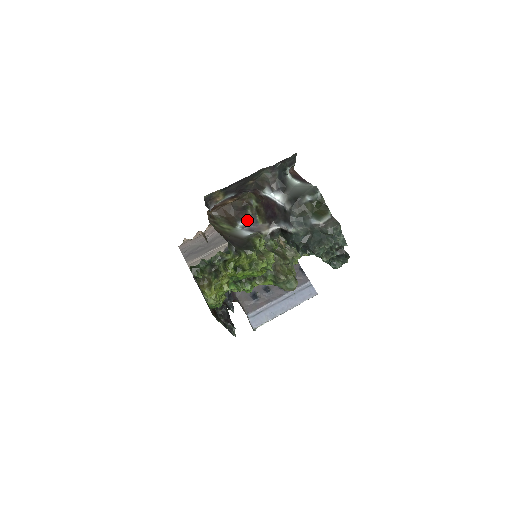
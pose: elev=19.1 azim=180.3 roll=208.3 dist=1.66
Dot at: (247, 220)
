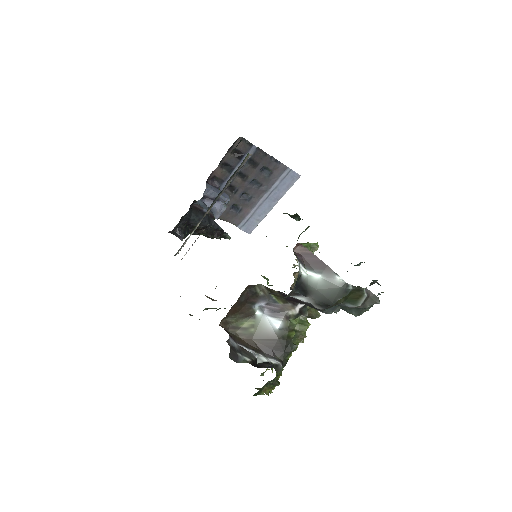
Dot at: (262, 301)
